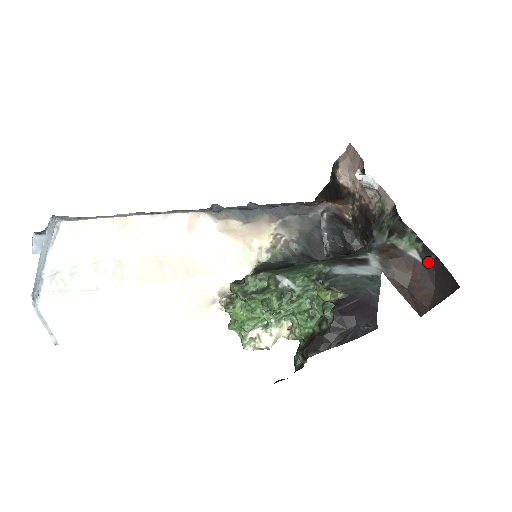
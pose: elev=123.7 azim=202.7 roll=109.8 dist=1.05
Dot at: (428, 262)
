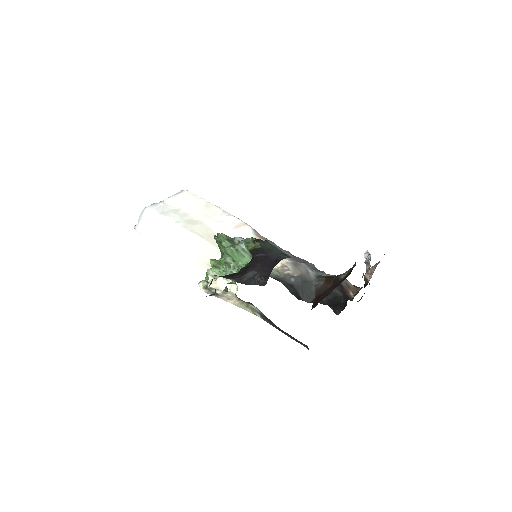
Dot at: (345, 278)
